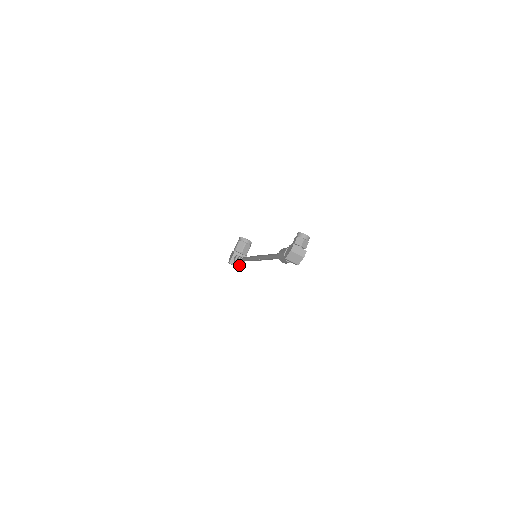
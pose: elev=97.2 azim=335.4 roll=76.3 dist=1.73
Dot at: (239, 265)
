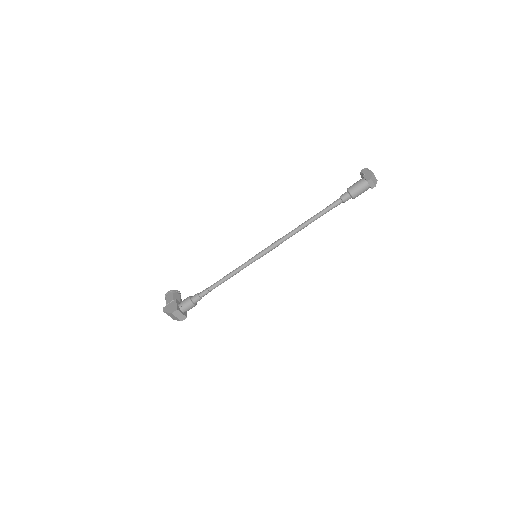
Dot at: (184, 314)
